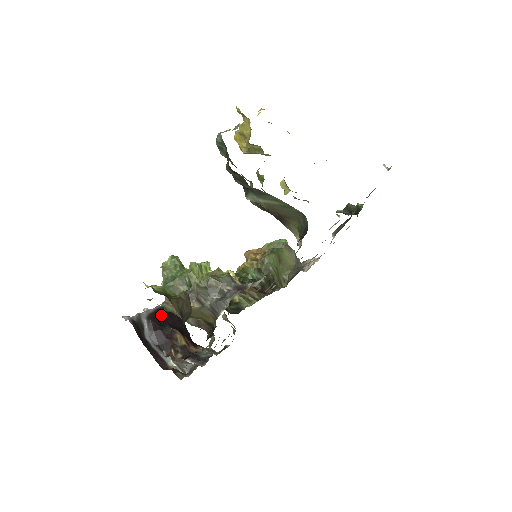
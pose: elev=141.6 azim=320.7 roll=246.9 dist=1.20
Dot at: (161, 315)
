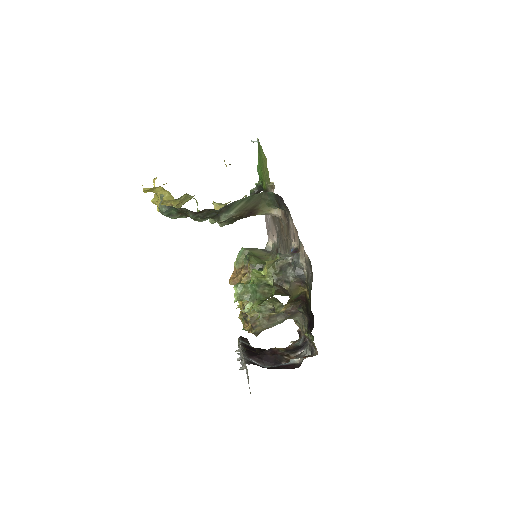
Dot at: (250, 352)
